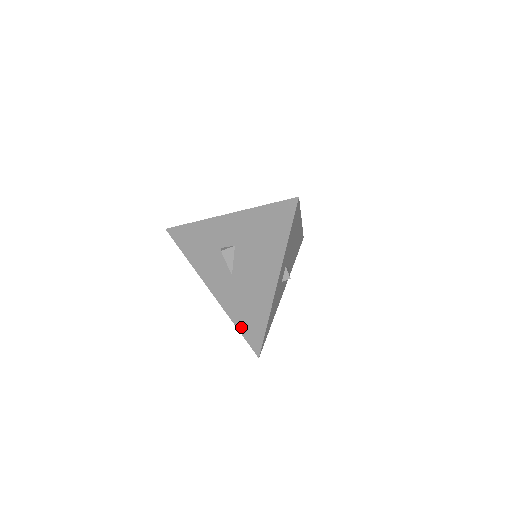
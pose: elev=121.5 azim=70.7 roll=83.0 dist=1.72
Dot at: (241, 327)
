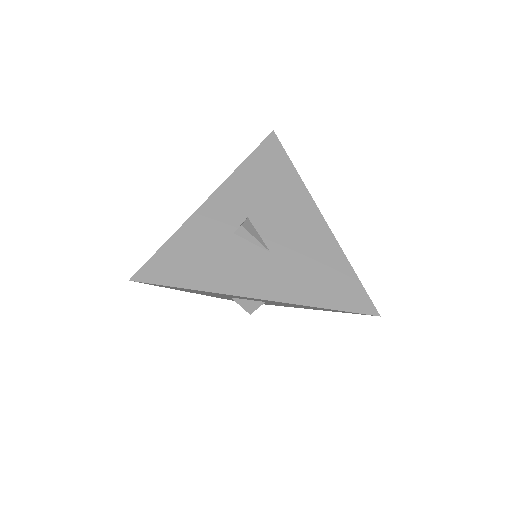
Dot at: (331, 302)
